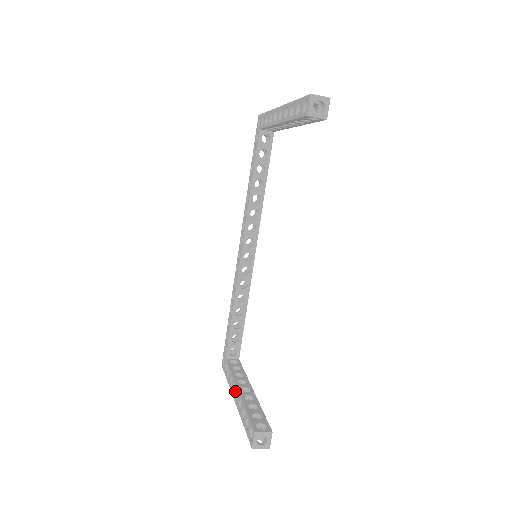
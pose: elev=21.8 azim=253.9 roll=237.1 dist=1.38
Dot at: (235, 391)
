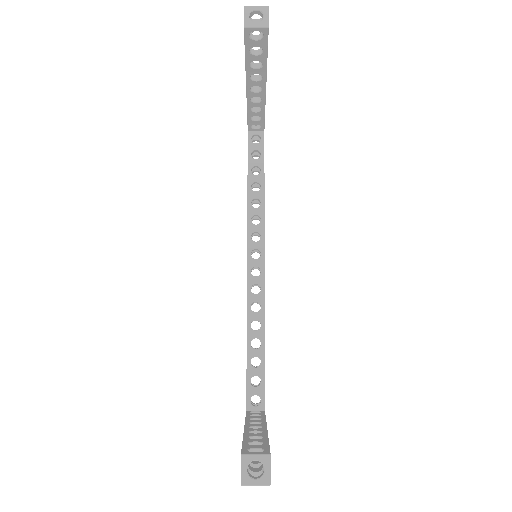
Dot at: occluded
